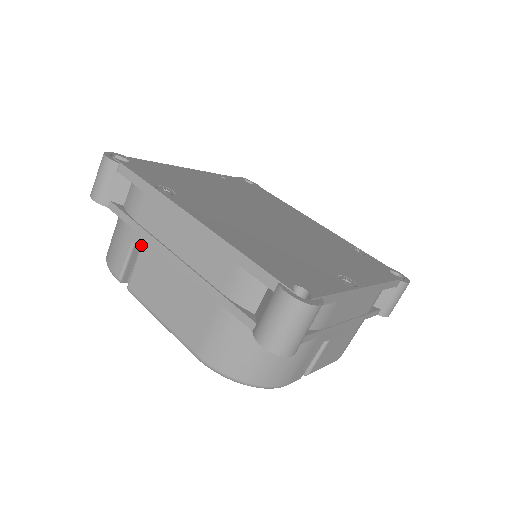
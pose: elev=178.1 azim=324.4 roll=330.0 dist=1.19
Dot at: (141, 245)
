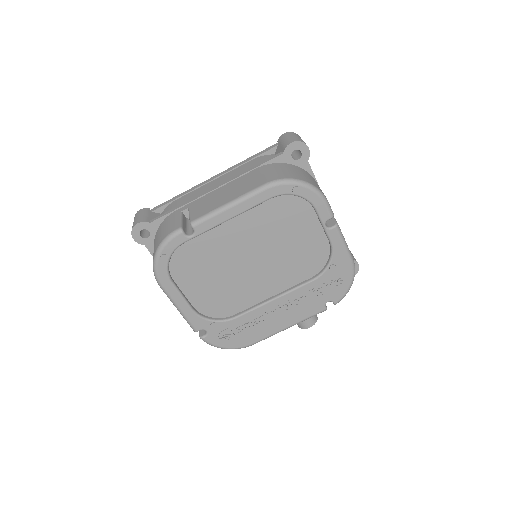
Dot at: (188, 206)
